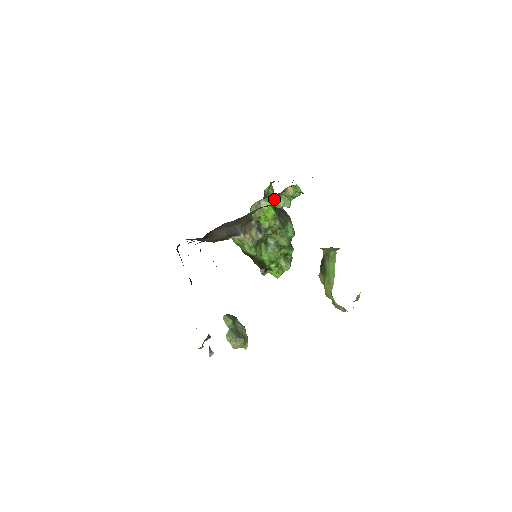
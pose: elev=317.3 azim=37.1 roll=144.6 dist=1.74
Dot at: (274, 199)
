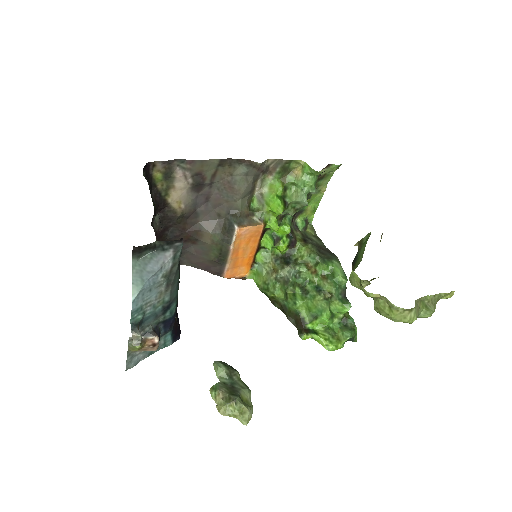
Dot at: (278, 184)
